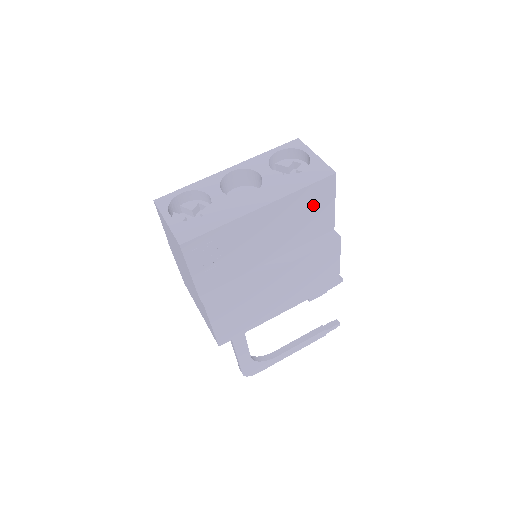
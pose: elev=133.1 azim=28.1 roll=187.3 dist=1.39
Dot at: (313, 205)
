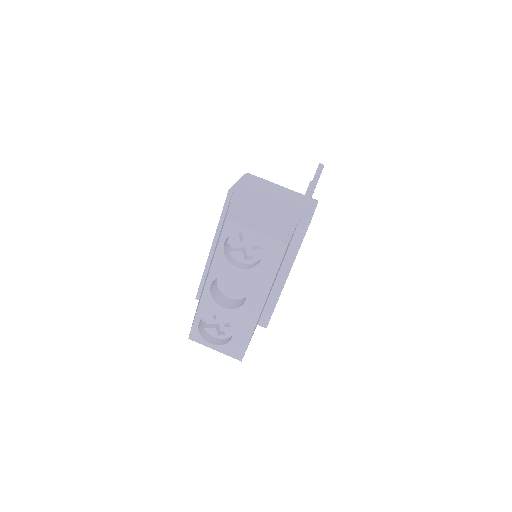
Dot at: occluded
